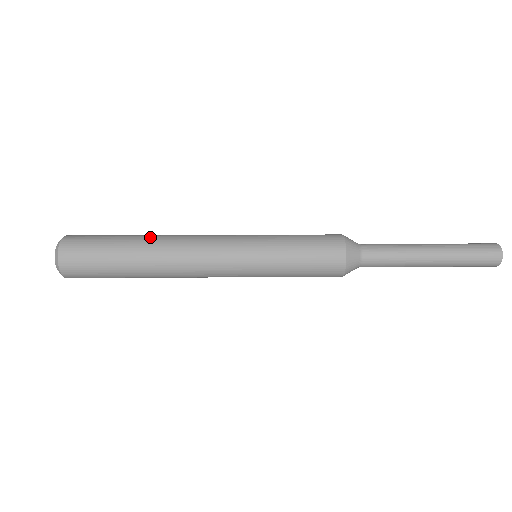
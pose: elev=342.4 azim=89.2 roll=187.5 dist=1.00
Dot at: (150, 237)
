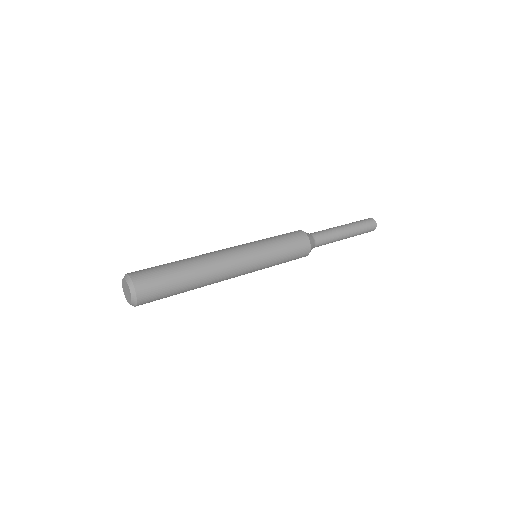
Dot at: (187, 258)
